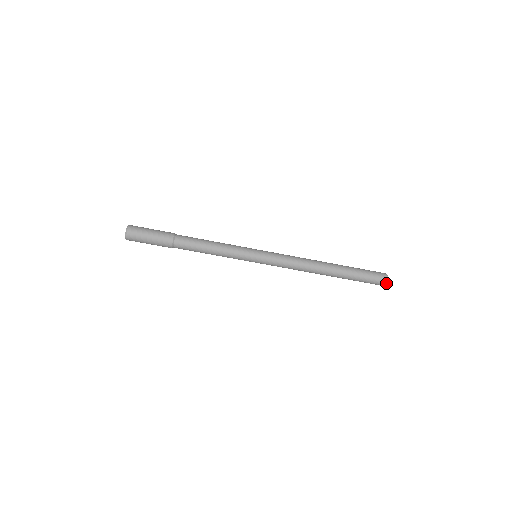
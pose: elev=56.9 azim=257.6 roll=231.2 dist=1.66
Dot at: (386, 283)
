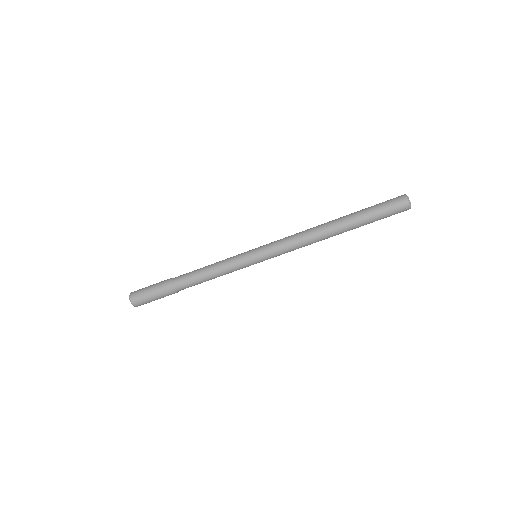
Dot at: (409, 208)
